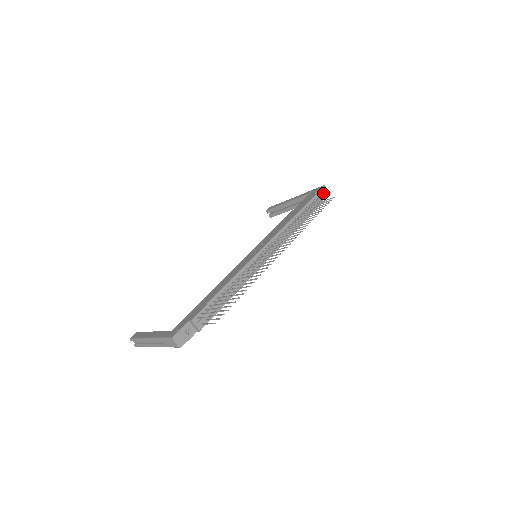
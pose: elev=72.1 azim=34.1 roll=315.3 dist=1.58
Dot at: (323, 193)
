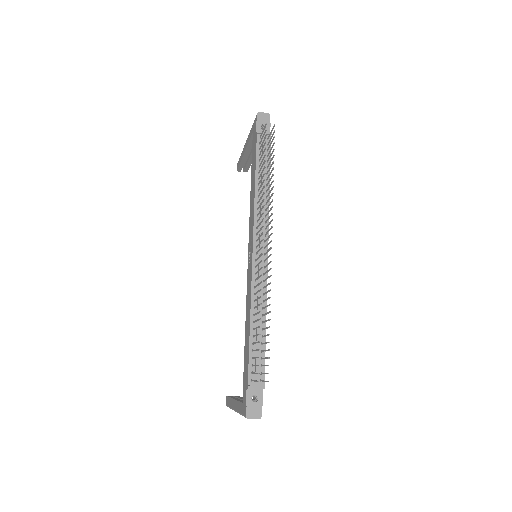
Dot at: (264, 122)
